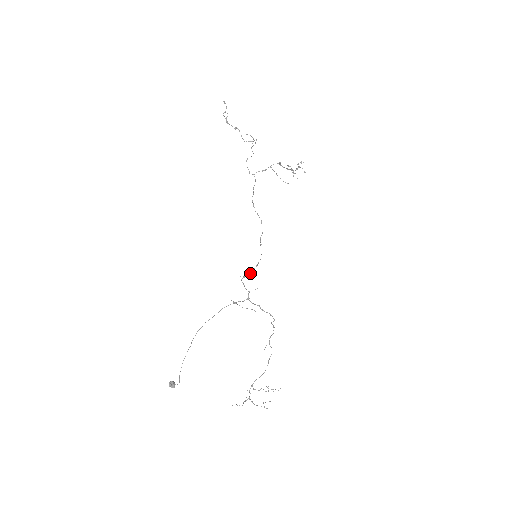
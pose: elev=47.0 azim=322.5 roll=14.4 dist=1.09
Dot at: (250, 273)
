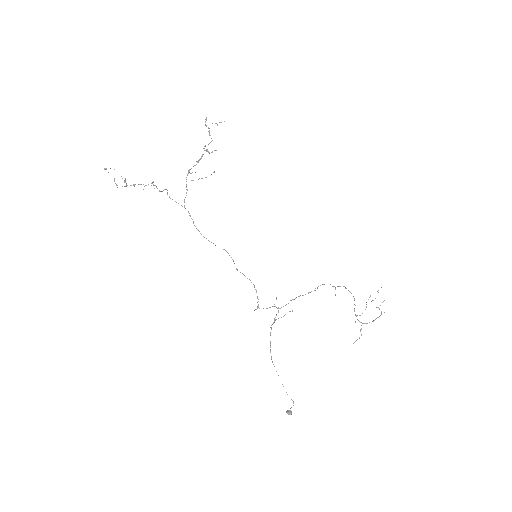
Dot at: (258, 301)
